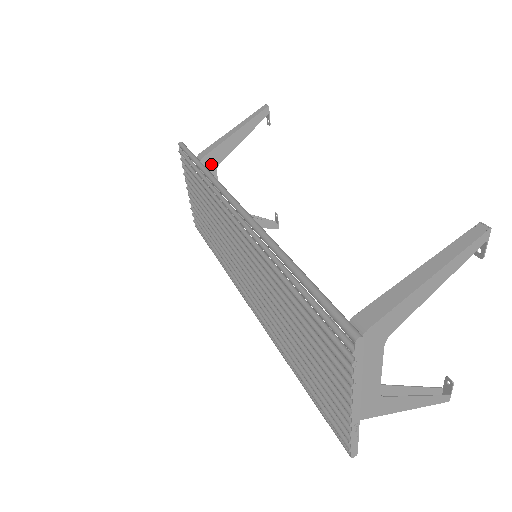
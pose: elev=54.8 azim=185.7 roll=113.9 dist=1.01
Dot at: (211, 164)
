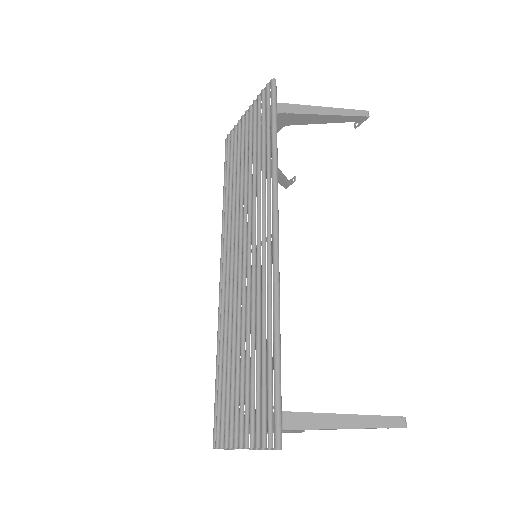
Dot at: (283, 121)
